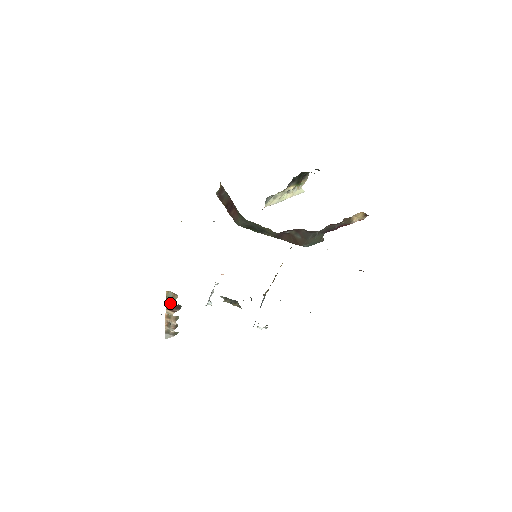
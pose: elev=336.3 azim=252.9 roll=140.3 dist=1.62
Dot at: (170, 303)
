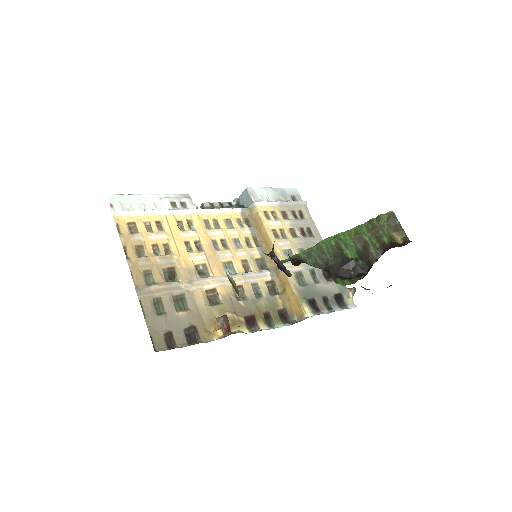
Dot at: occluded
